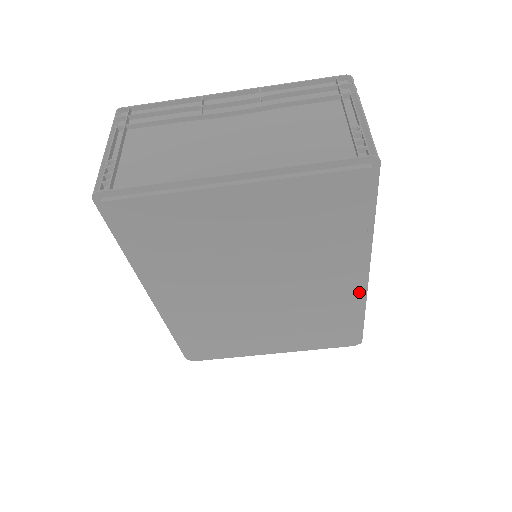
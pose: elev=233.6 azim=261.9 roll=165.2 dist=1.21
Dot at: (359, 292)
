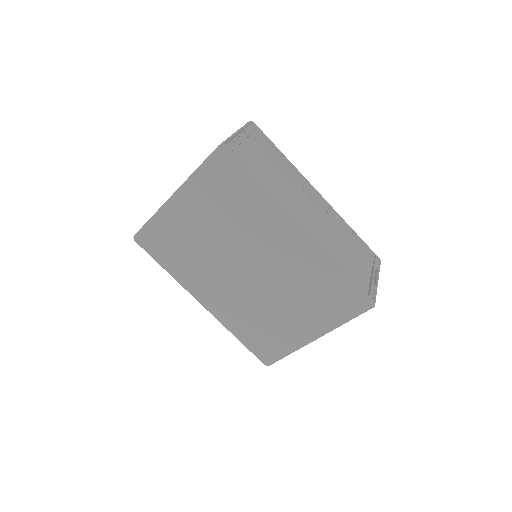
Dot at: (309, 245)
